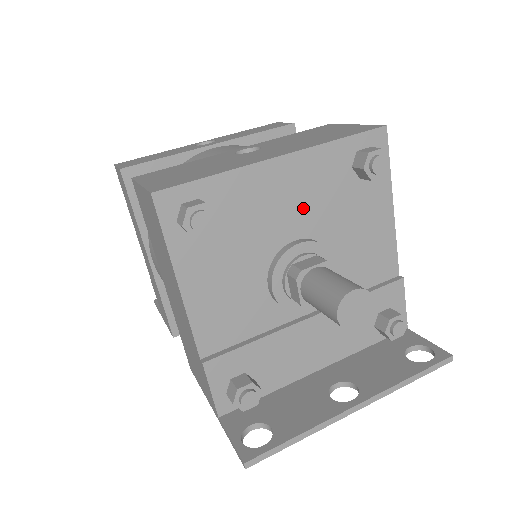
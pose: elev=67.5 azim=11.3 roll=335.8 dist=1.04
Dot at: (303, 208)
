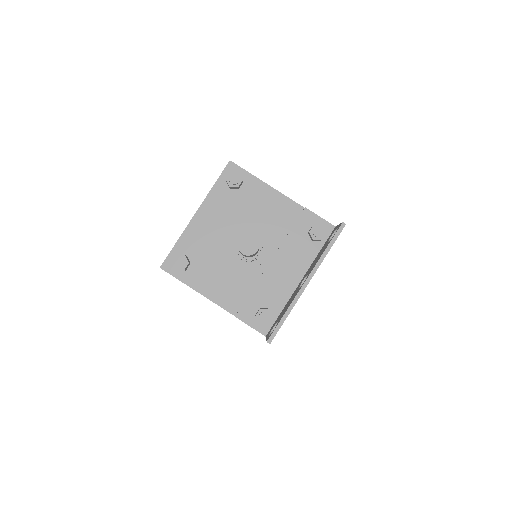
Dot at: (224, 223)
